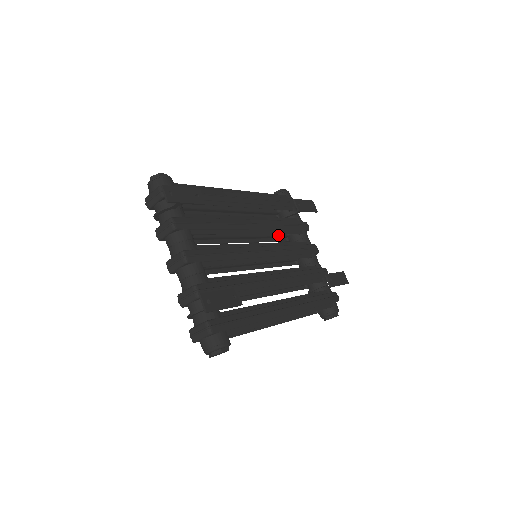
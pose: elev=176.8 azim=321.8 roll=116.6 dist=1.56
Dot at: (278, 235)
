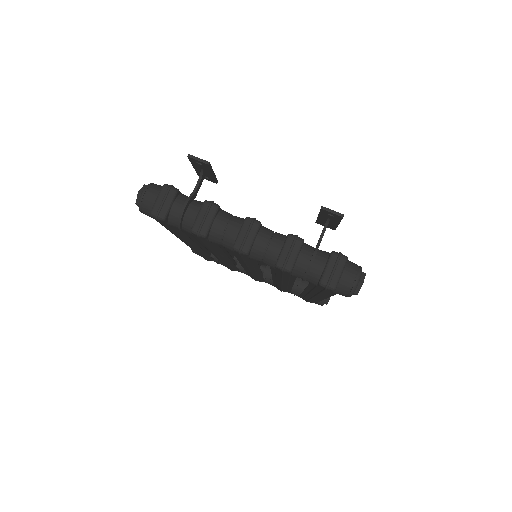
Dot at: (234, 260)
